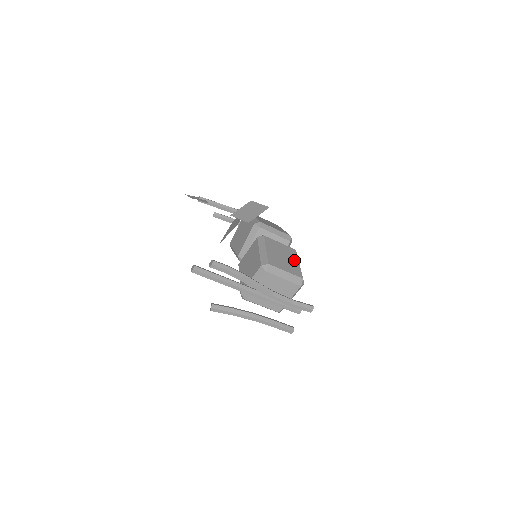
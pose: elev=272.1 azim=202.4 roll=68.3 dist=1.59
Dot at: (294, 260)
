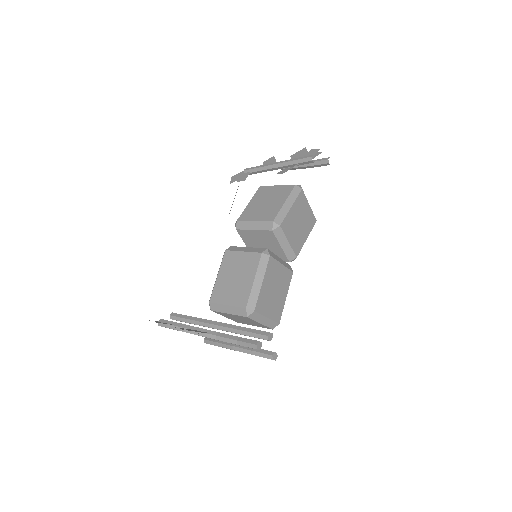
Dot at: (249, 277)
